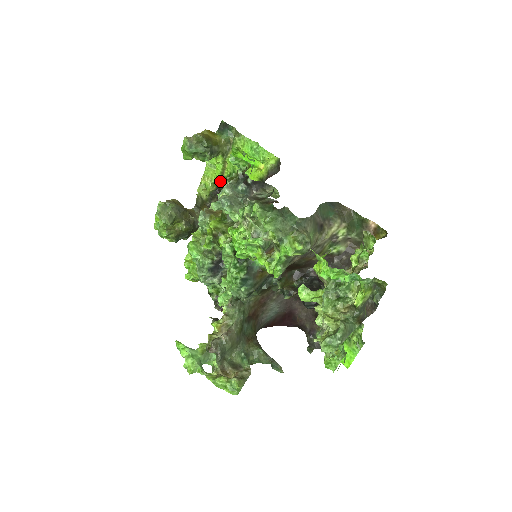
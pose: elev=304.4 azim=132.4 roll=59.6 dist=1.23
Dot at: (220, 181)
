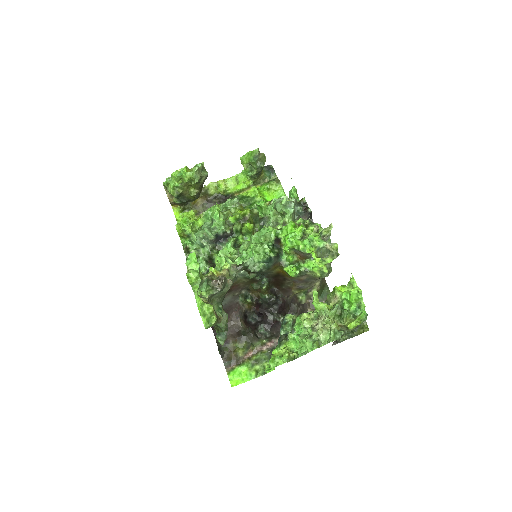
Dot at: (233, 194)
